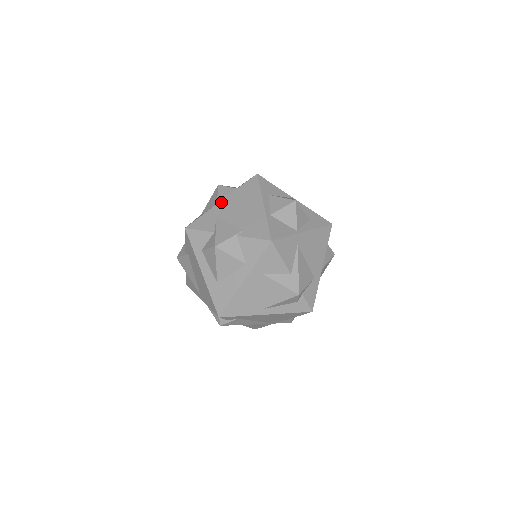
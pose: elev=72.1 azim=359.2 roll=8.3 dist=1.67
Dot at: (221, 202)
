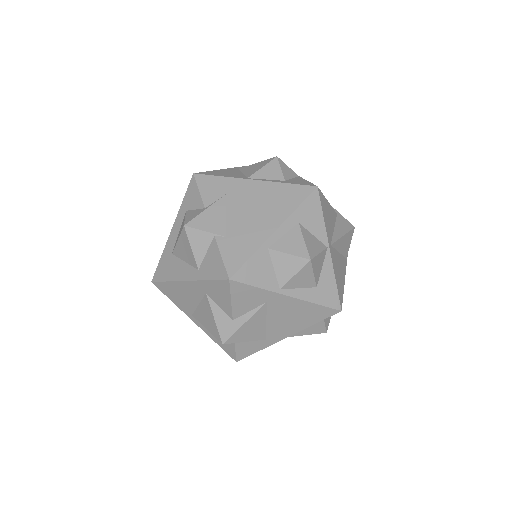
Dot at: (250, 181)
